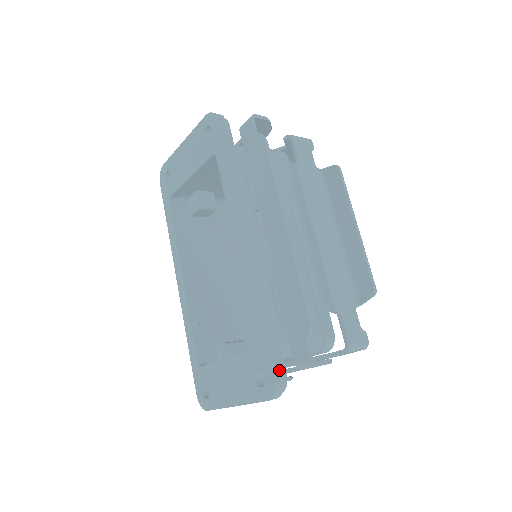
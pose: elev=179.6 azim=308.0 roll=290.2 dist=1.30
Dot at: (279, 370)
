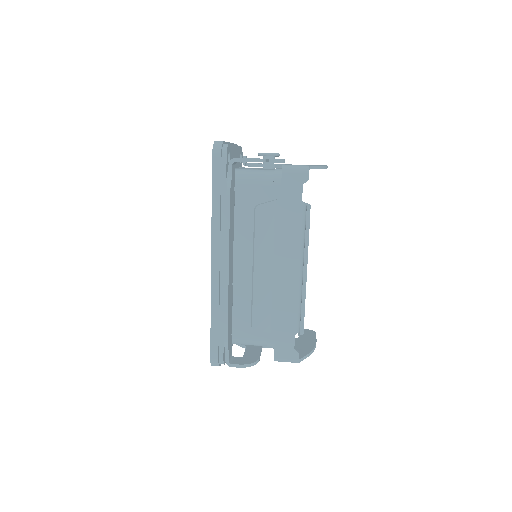
Dot at: (216, 354)
